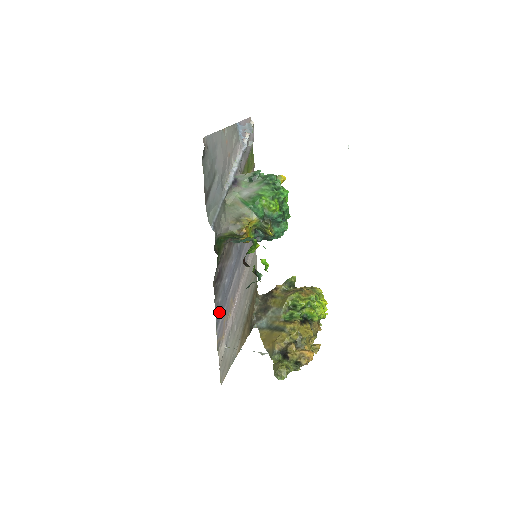
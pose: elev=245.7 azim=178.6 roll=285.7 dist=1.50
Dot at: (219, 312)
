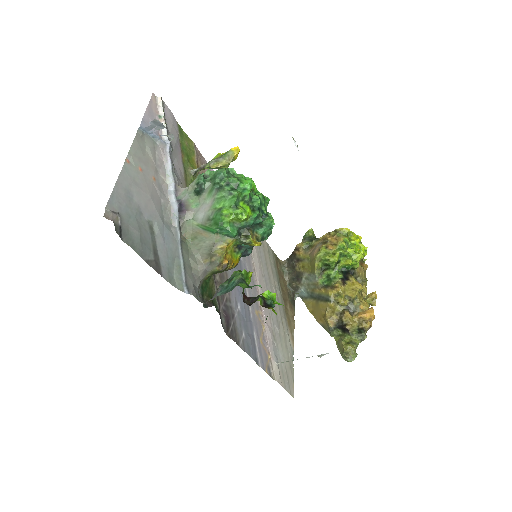
Dot at: (250, 346)
